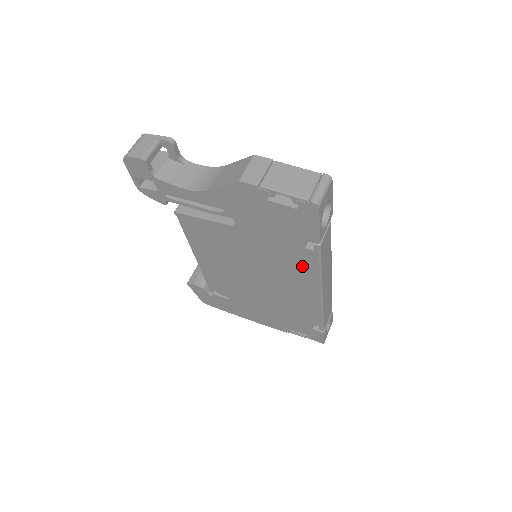
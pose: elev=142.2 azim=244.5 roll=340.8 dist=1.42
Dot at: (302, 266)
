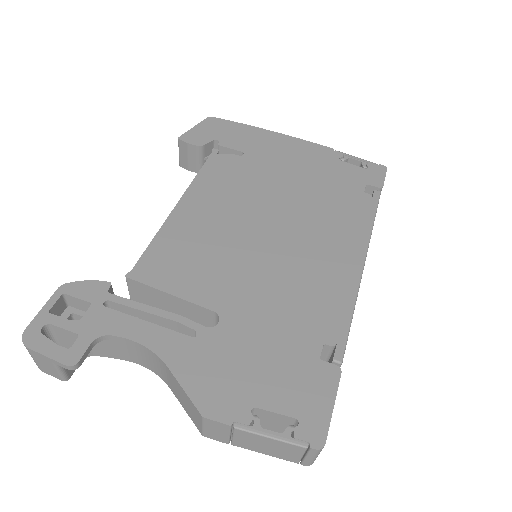
Dot at: occluded
